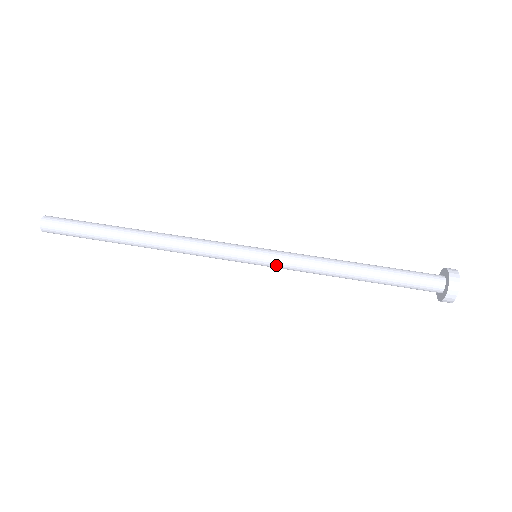
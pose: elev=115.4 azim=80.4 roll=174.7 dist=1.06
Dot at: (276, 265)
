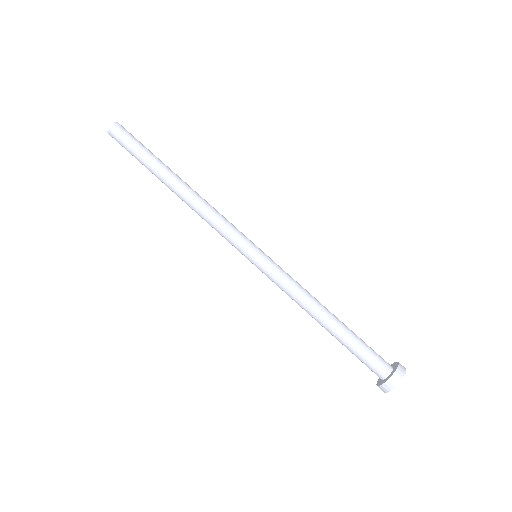
Dot at: occluded
